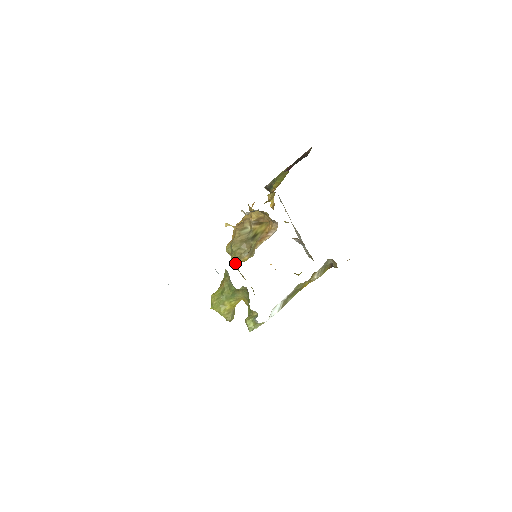
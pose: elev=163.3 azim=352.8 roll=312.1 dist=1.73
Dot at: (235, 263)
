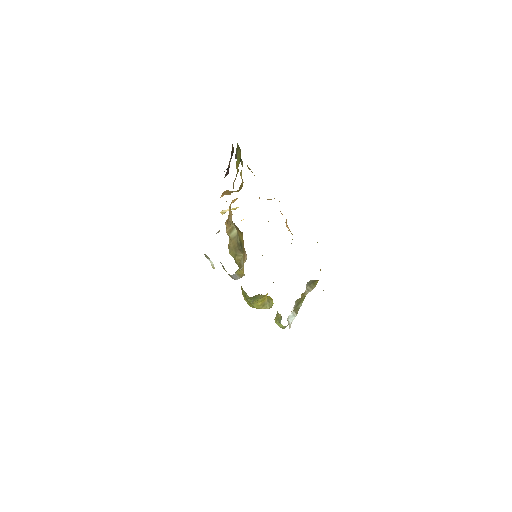
Dot at: occluded
